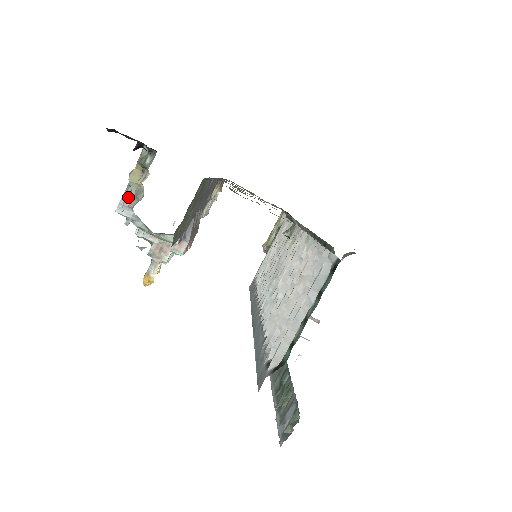
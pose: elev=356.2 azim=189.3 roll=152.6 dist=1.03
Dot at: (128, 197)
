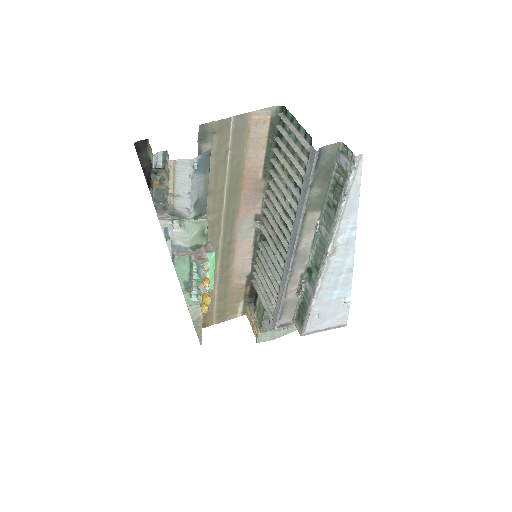
Dot at: (160, 211)
